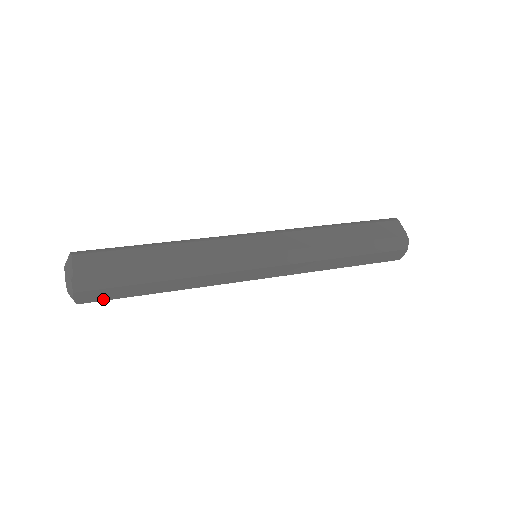
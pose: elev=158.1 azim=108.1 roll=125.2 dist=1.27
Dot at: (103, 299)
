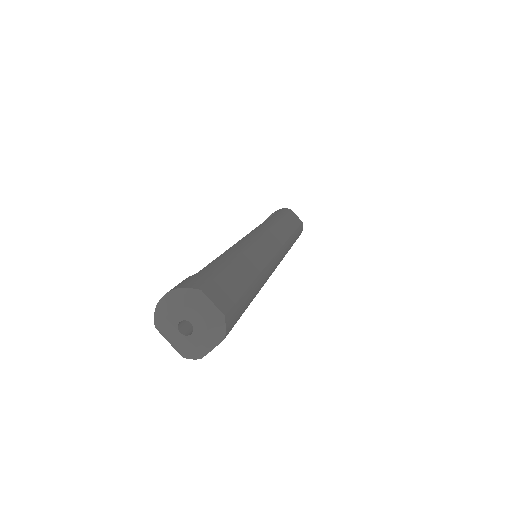
Dot at: occluded
